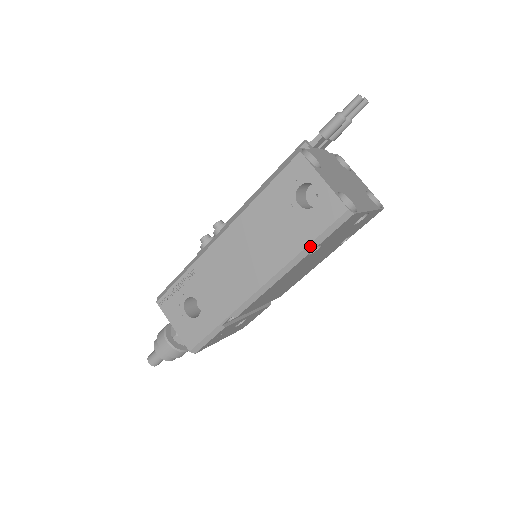
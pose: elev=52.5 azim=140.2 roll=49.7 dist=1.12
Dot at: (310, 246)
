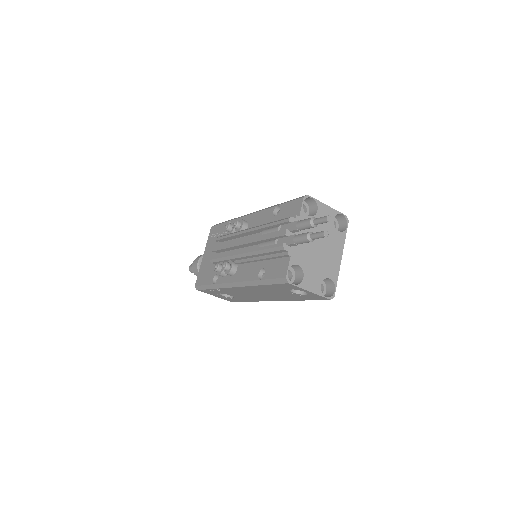
Dot at: occluded
